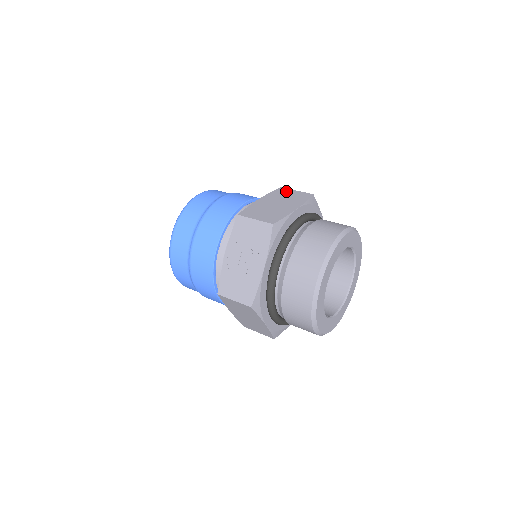
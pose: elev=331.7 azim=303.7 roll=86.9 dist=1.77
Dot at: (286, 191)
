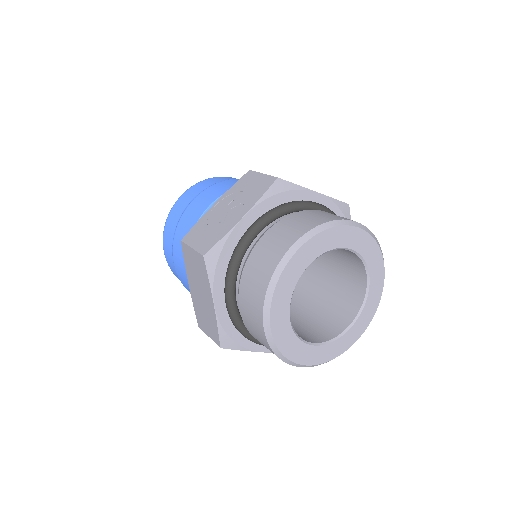
Dot at: occluded
